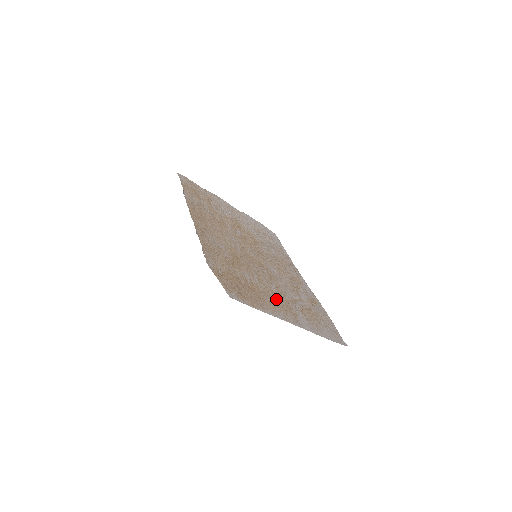
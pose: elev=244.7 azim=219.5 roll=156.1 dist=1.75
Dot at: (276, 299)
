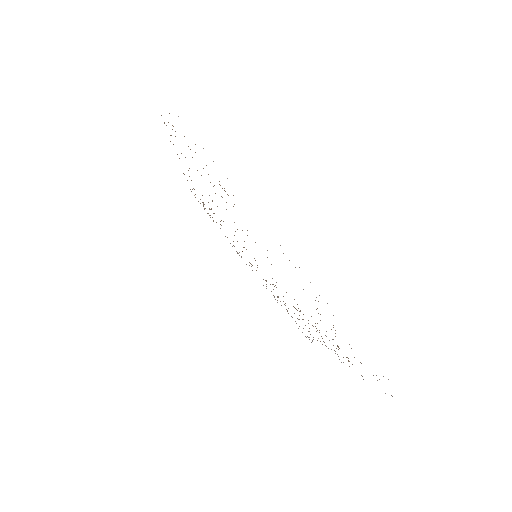
Dot at: occluded
